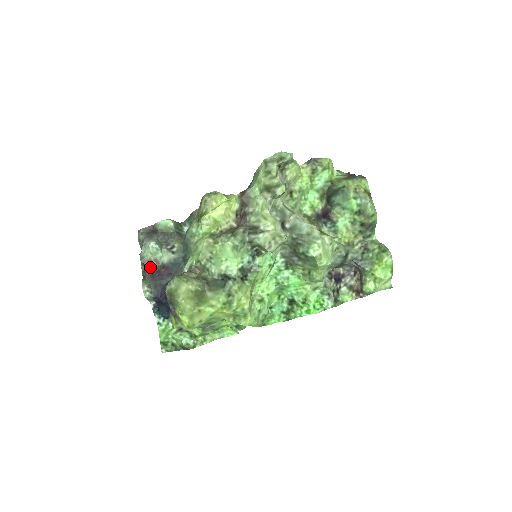
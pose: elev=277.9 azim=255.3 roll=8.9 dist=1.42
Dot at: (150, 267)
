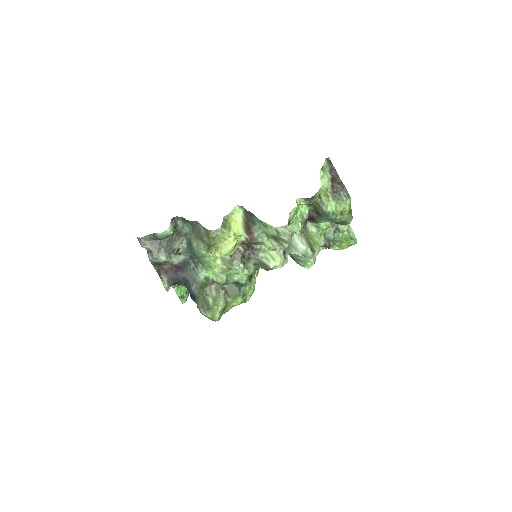
Dot at: (161, 265)
